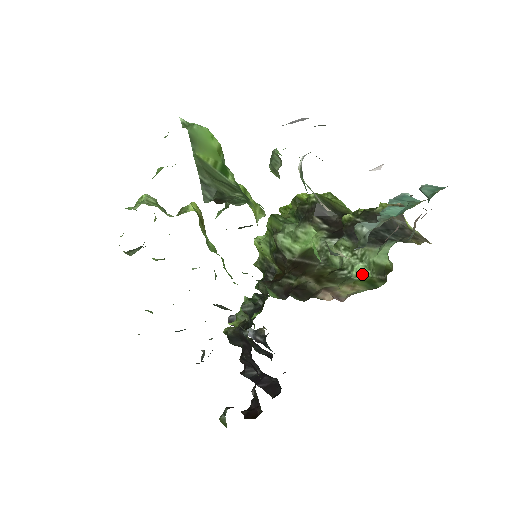
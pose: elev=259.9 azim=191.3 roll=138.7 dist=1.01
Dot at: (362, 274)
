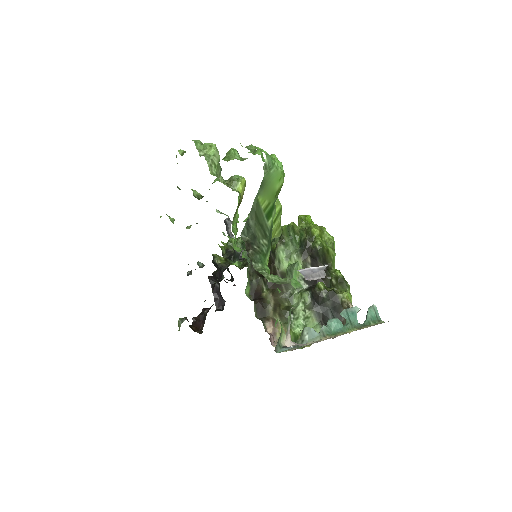
Dot at: (298, 327)
